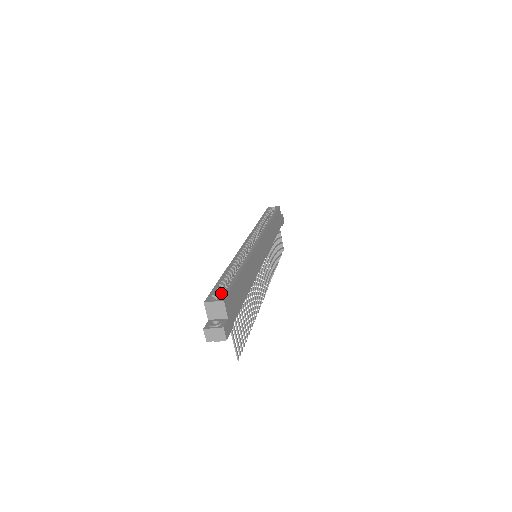
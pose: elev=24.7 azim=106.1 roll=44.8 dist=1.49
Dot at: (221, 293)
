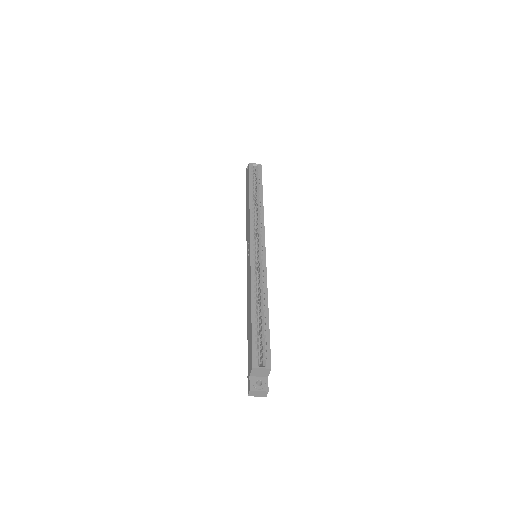
Dot at: (257, 344)
